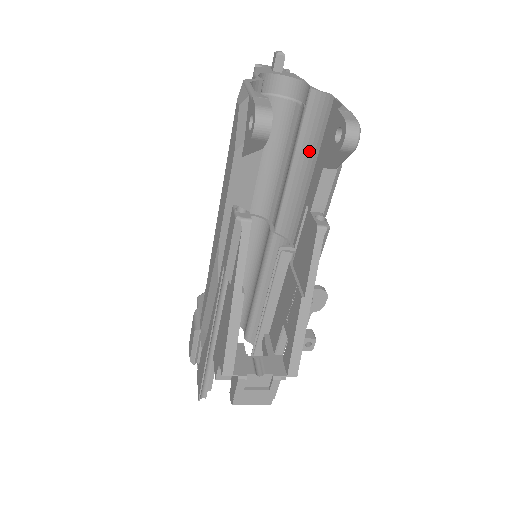
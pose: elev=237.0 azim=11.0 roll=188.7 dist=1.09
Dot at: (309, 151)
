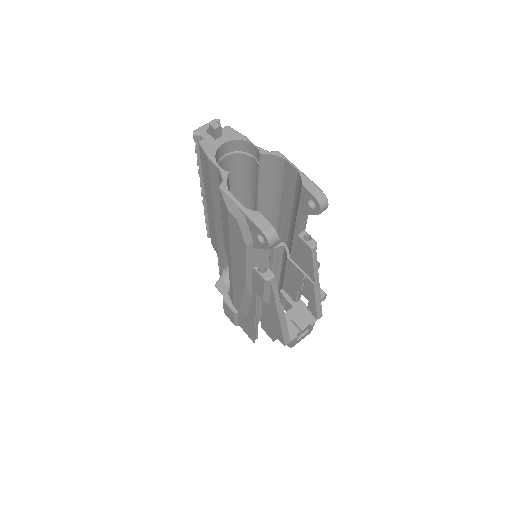
Dot at: (272, 187)
